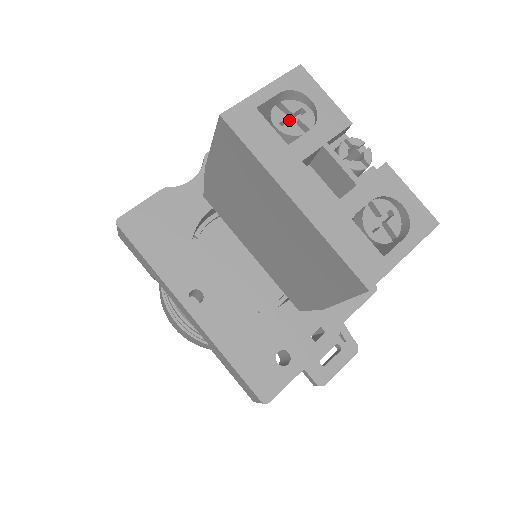
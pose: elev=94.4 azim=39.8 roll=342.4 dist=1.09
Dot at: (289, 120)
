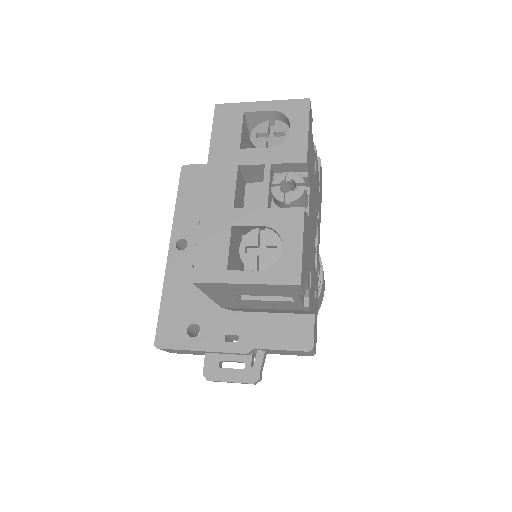
Dot at: occluded
